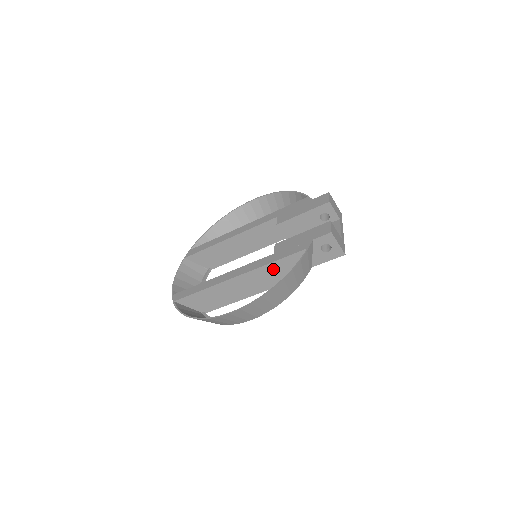
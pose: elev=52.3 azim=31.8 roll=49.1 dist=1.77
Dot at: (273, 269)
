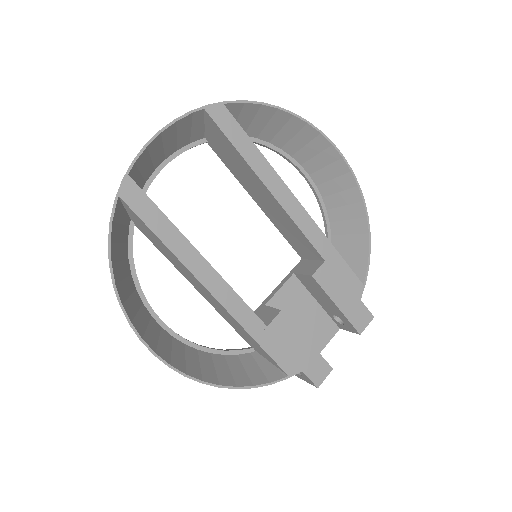
Dot at: (245, 333)
